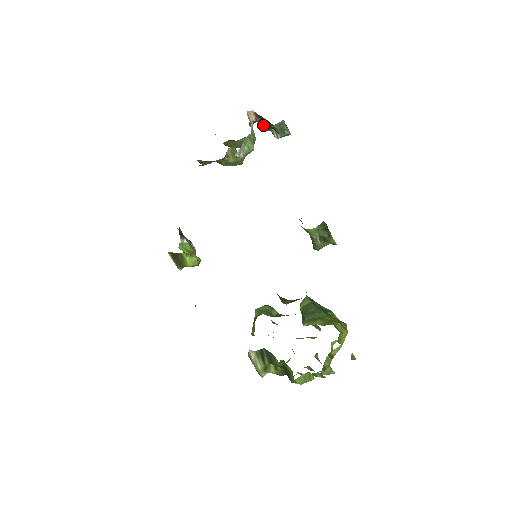
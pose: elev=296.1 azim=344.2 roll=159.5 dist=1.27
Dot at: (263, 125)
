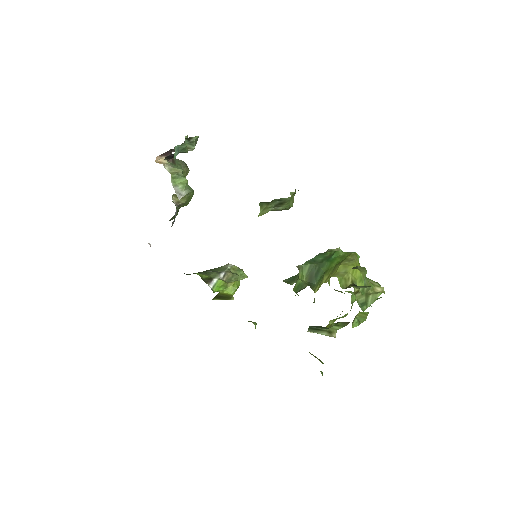
Dot at: occluded
